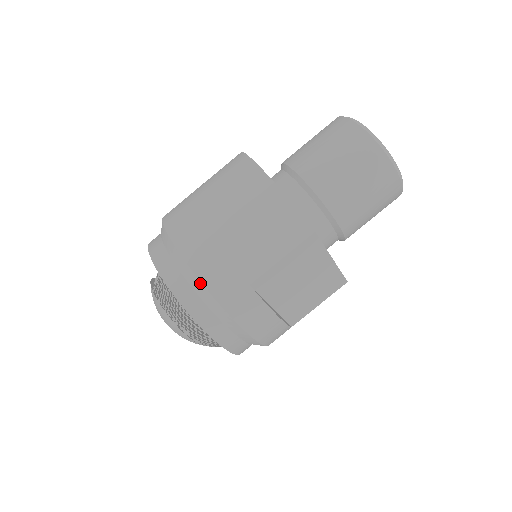
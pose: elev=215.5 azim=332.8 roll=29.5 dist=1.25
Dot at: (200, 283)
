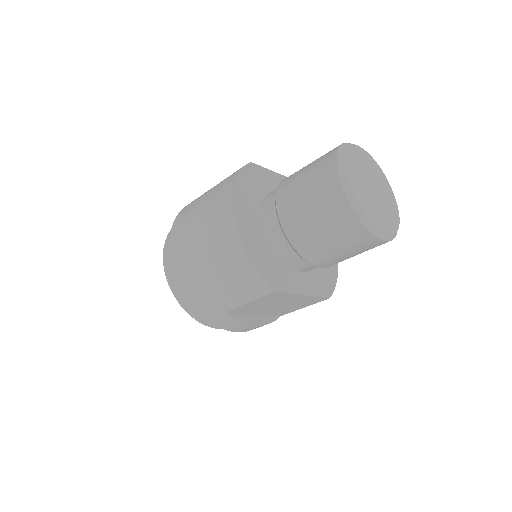
Dot at: (189, 302)
